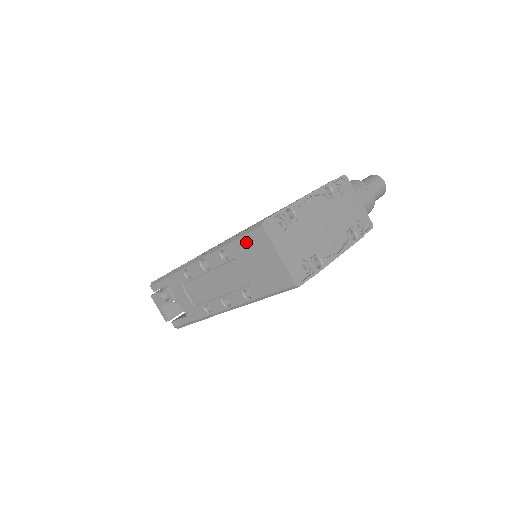
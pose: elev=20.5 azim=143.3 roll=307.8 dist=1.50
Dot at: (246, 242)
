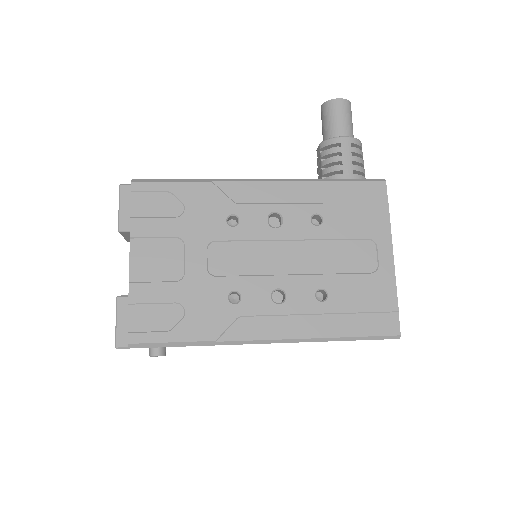
Dot at: occluded
